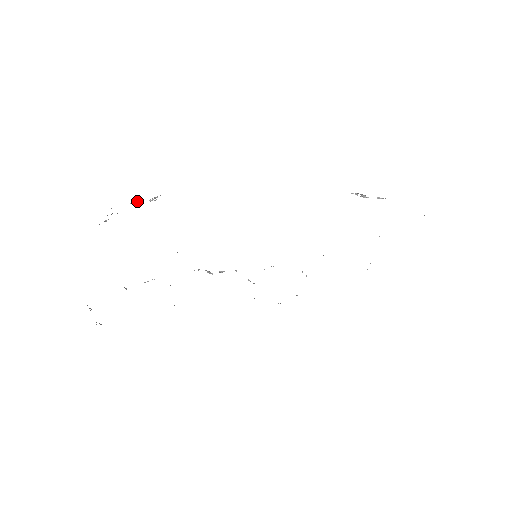
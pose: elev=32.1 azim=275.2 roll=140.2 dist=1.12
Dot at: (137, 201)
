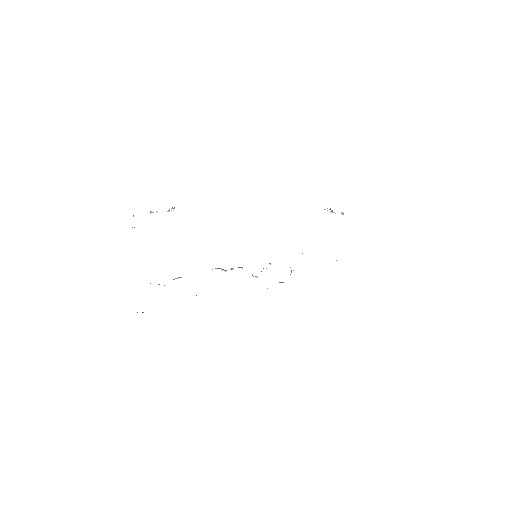
Dot at: occluded
